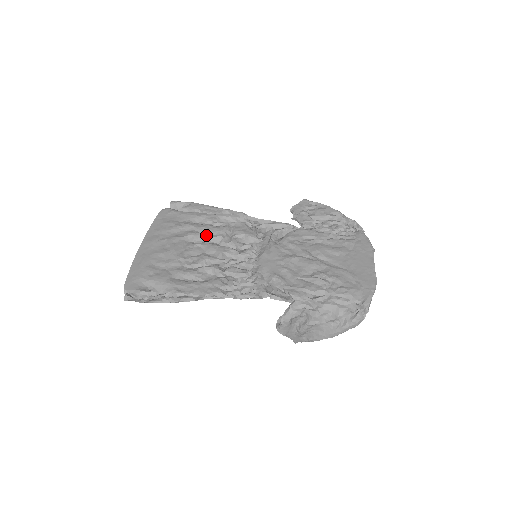
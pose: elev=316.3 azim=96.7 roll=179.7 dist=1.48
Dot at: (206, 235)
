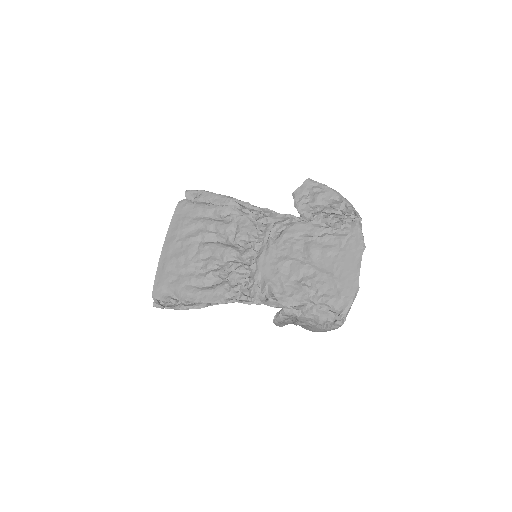
Dot at: (214, 234)
